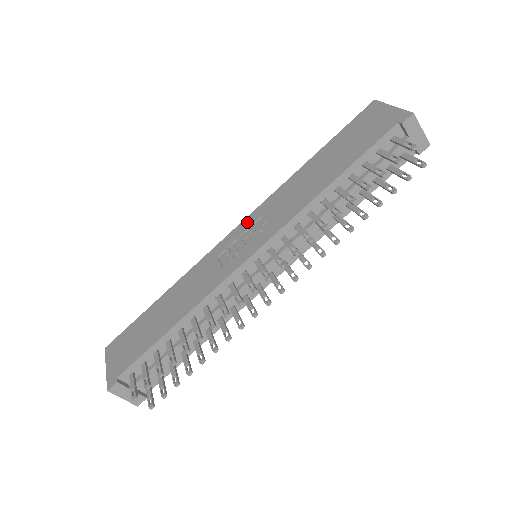
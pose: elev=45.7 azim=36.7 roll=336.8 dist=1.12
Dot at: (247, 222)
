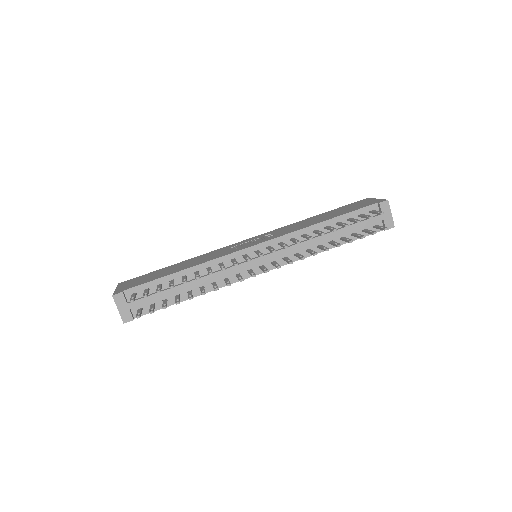
Dot at: (259, 236)
